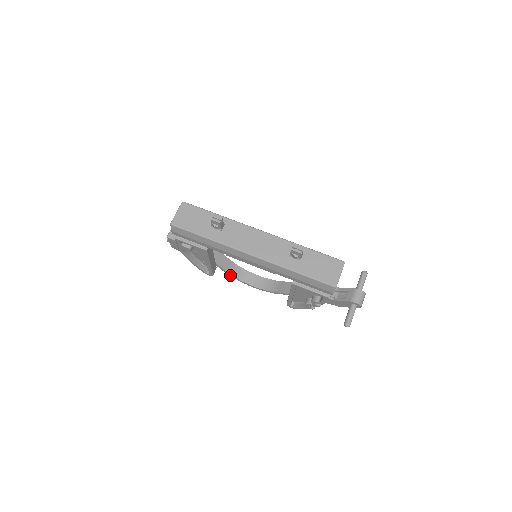
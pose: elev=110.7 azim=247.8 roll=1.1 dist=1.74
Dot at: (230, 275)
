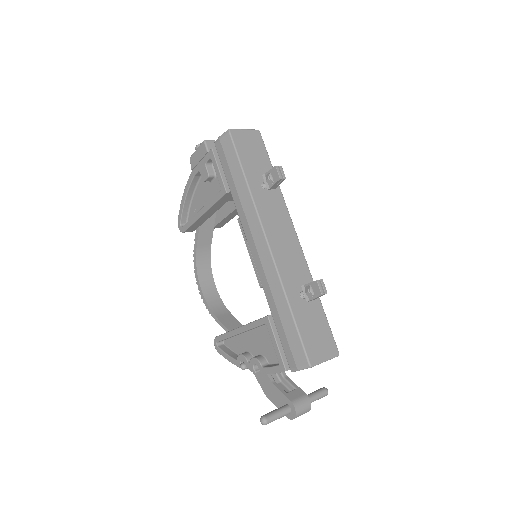
Dot at: (195, 253)
